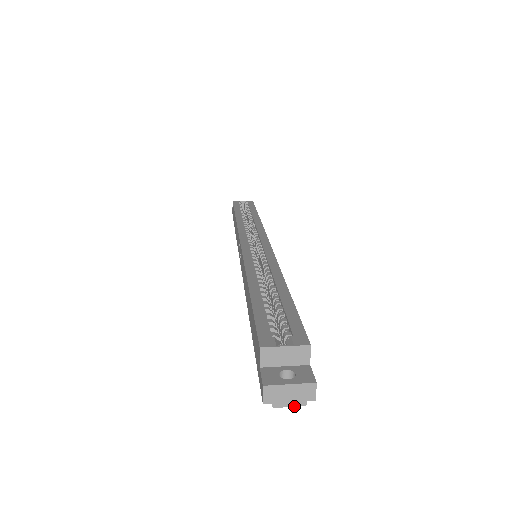
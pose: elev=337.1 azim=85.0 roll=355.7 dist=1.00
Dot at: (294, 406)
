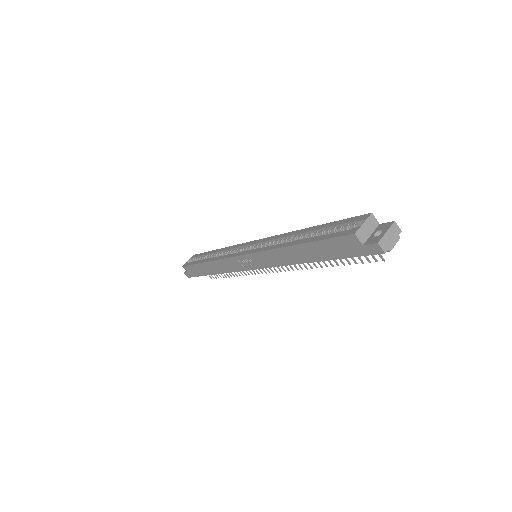
Dot at: occluded
